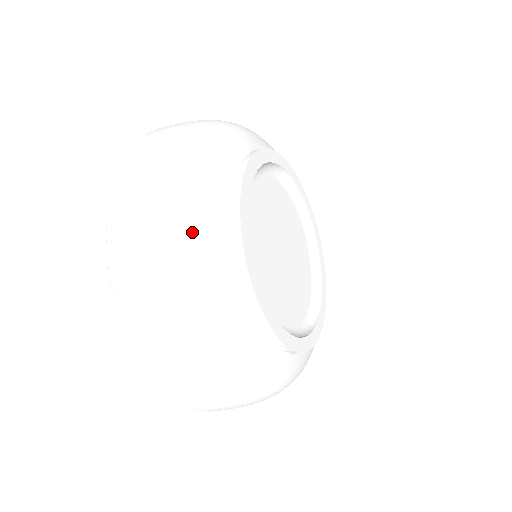
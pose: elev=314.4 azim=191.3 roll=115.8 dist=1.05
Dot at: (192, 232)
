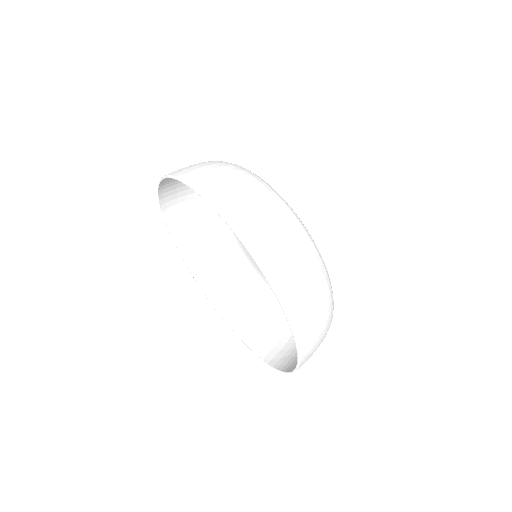
Dot at: (254, 175)
